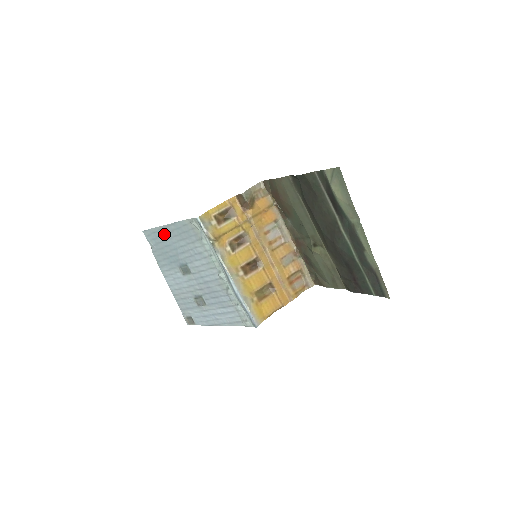
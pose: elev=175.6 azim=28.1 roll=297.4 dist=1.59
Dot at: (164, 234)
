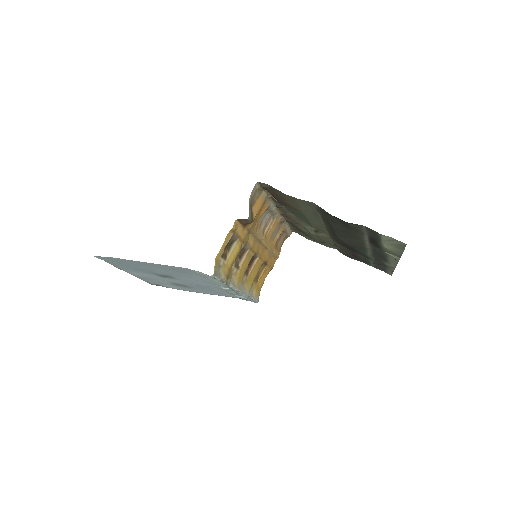
Dot at: (137, 263)
